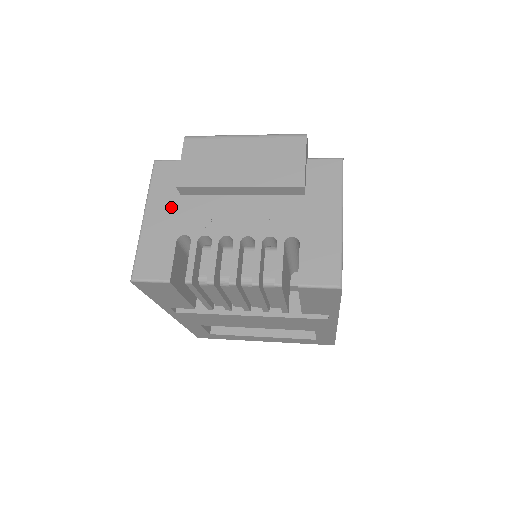
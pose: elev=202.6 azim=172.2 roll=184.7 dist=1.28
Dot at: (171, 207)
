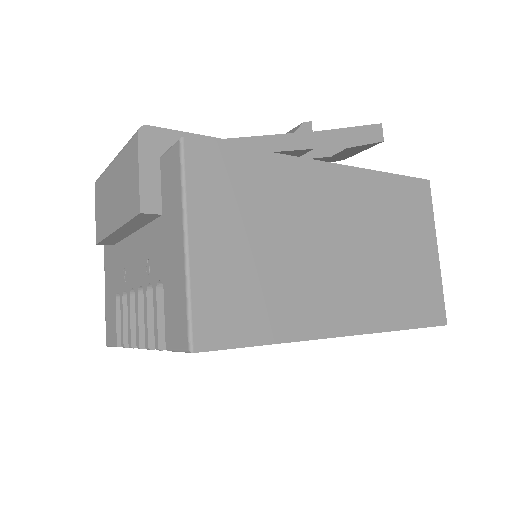
Dot at: (111, 261)
